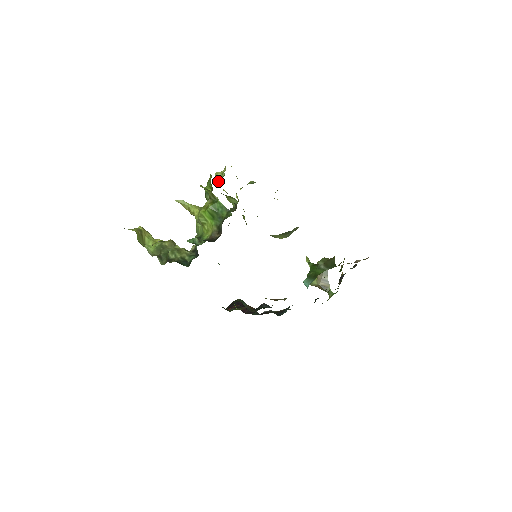
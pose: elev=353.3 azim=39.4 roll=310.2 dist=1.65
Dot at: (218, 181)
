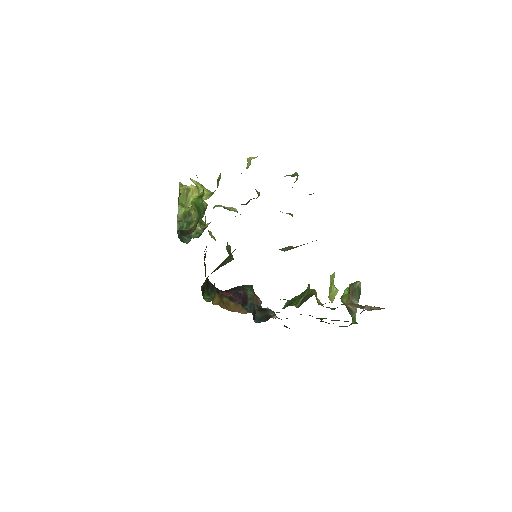
Dot at: (246, 167)
